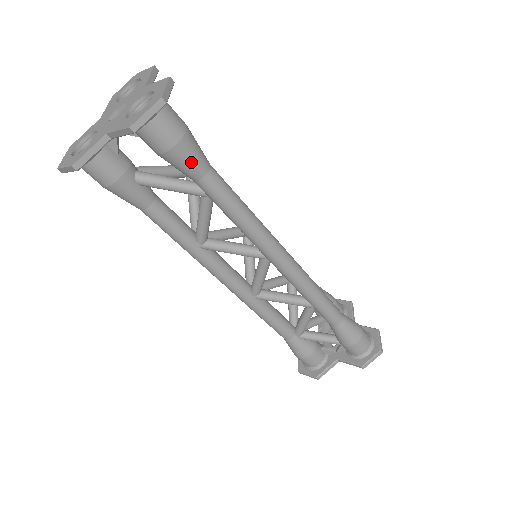
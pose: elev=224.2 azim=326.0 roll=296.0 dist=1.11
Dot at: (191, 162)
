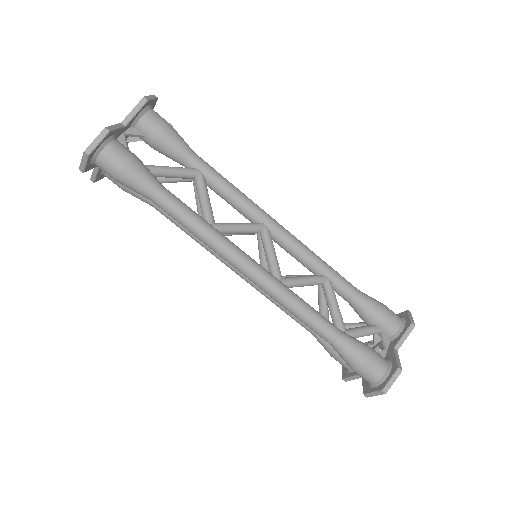
Dot at: (182, 140)
